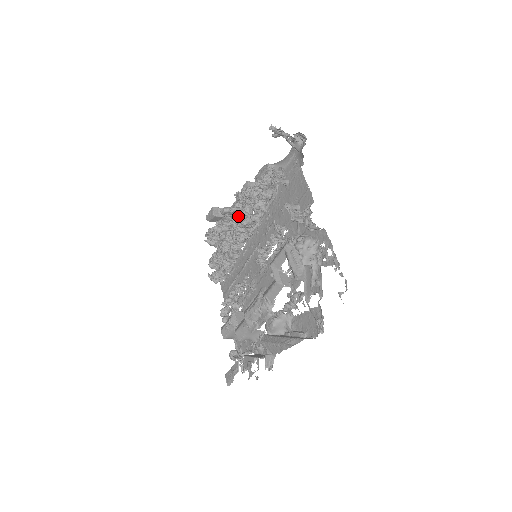
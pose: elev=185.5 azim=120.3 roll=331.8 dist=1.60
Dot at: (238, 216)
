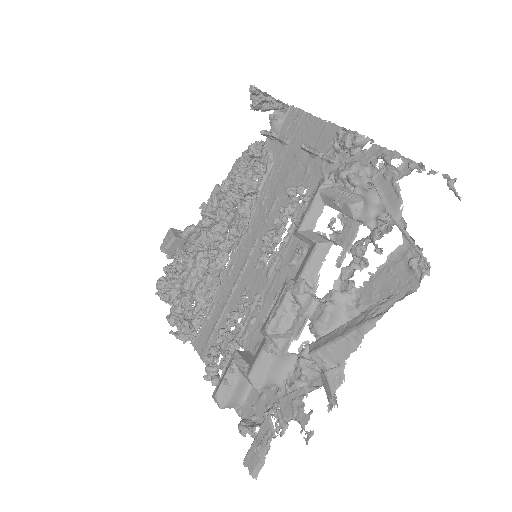
Dot at: (219, 209)
